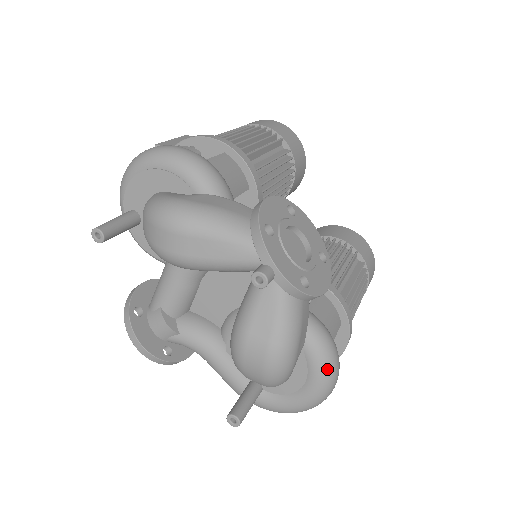
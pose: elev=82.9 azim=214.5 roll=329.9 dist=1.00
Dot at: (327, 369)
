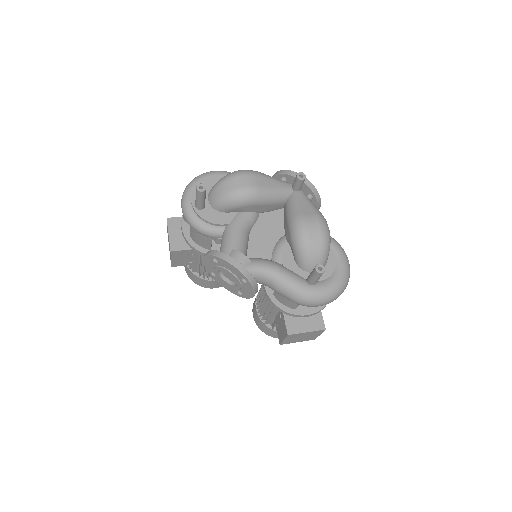
Dot at: (342, 248)
